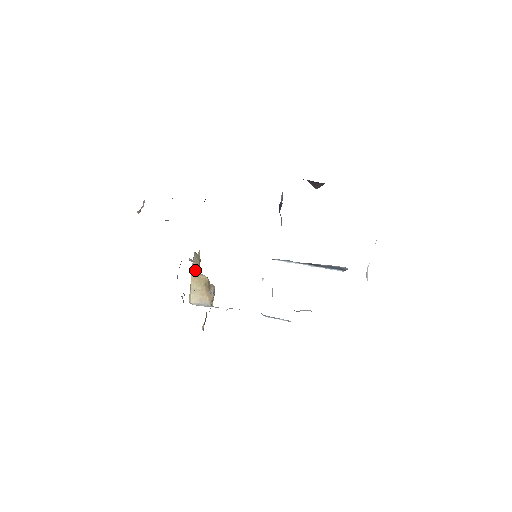
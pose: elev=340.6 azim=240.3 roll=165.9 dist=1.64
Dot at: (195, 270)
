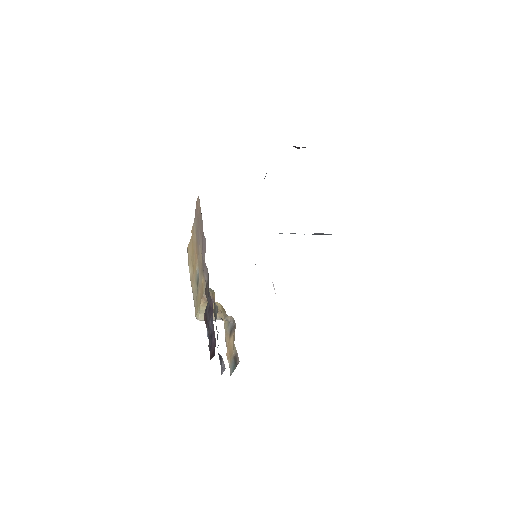
Dot at: occluded
